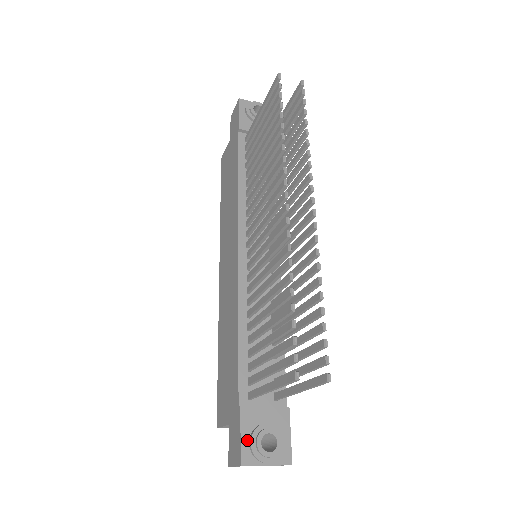
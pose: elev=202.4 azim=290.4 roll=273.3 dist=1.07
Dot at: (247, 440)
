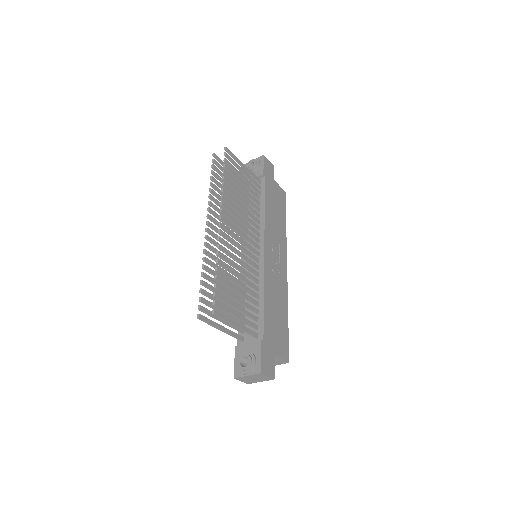
Dot at: (237, 364)
